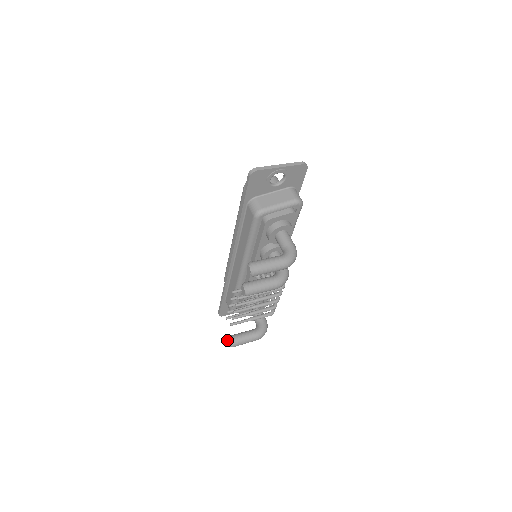
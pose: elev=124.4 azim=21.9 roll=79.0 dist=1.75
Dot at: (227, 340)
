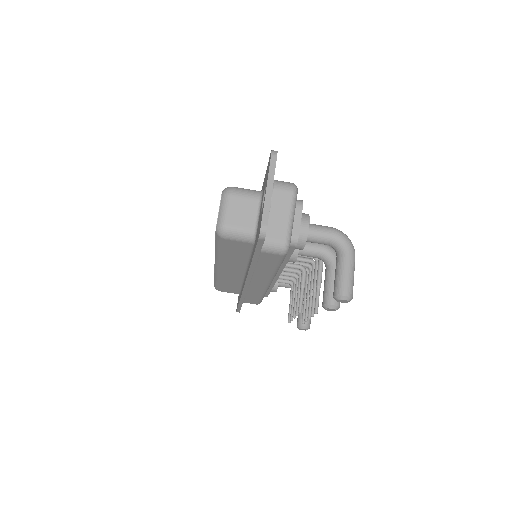
Dot at: occluded
